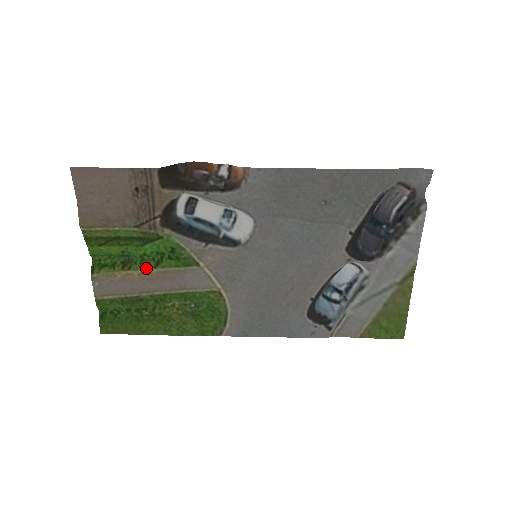
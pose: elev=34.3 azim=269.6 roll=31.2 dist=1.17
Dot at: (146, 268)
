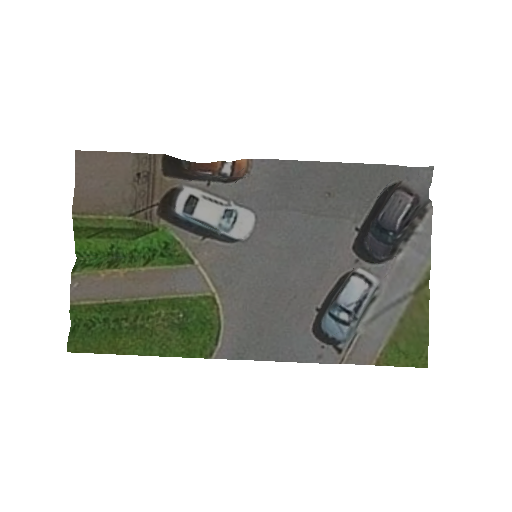
Dot at: (134, 266)
